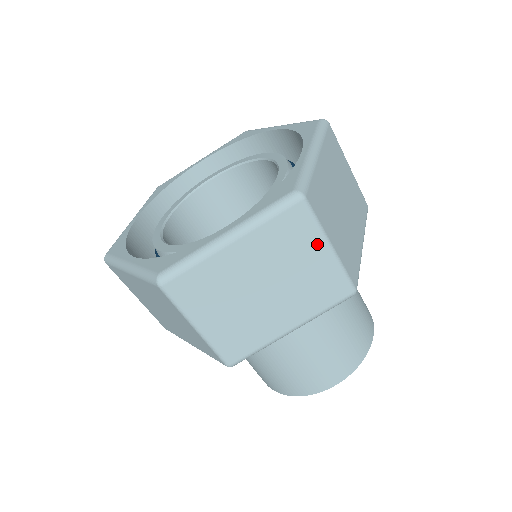
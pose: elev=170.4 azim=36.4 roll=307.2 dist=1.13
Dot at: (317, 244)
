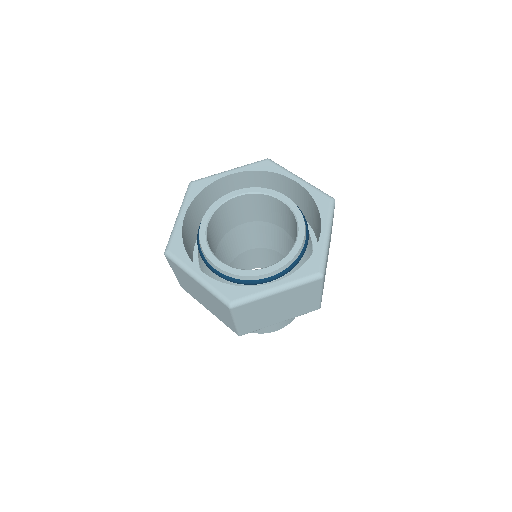
Dot at: (316, 293)
